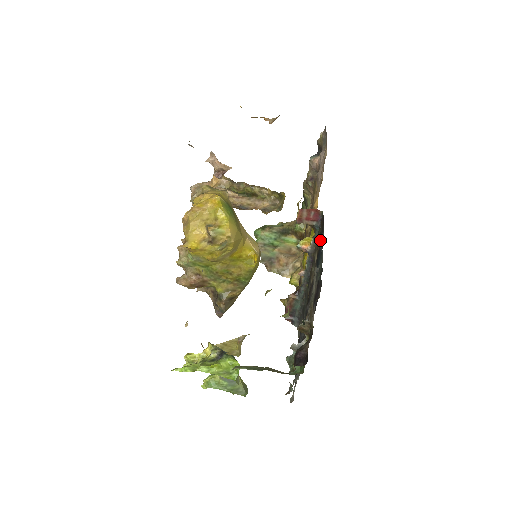
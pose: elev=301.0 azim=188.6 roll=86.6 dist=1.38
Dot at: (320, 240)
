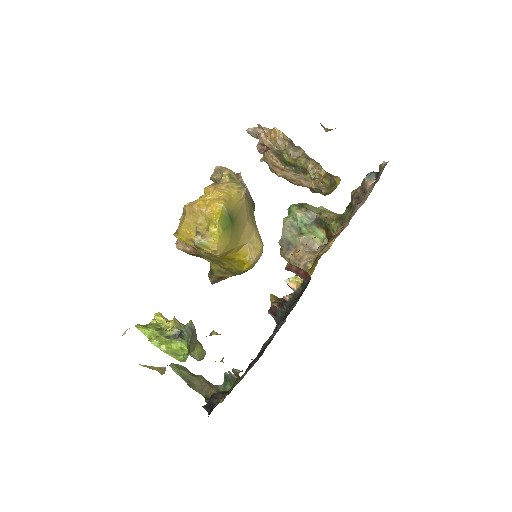
Dot at: (293, 304)
